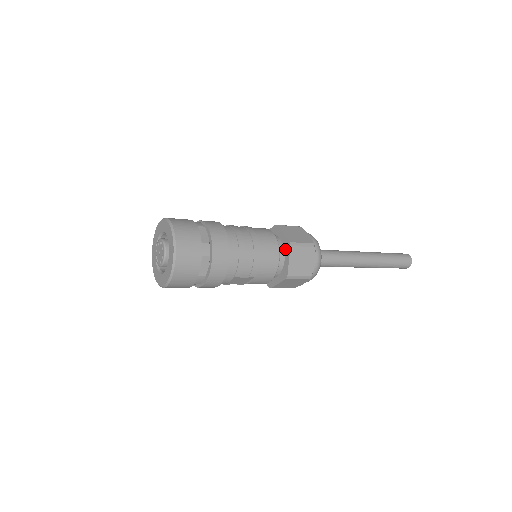
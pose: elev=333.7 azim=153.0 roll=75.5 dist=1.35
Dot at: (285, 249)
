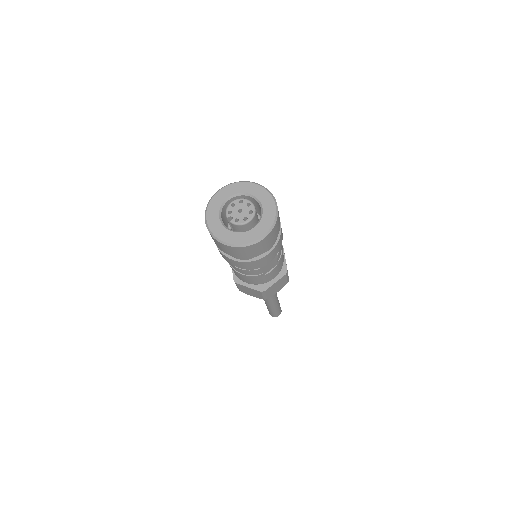
Dot at: occluded
